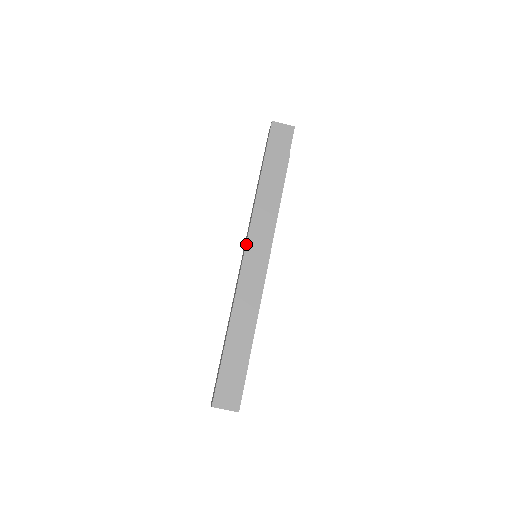
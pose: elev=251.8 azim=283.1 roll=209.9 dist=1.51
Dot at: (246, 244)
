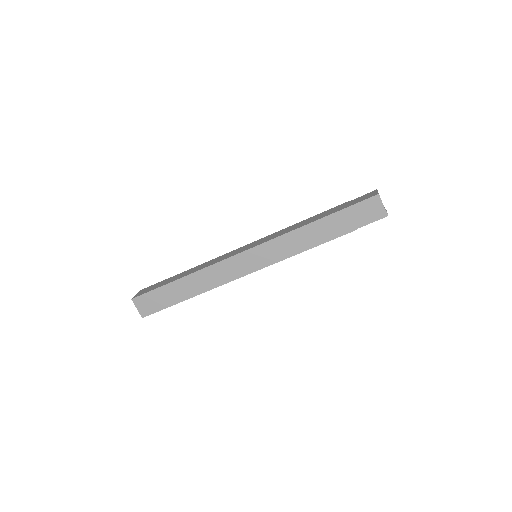
Dot at: (255, 246)
